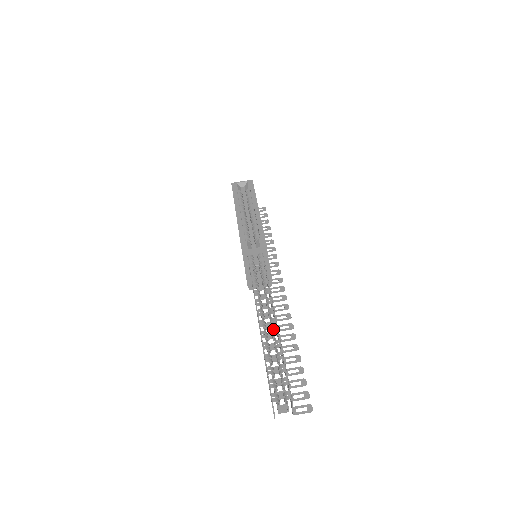
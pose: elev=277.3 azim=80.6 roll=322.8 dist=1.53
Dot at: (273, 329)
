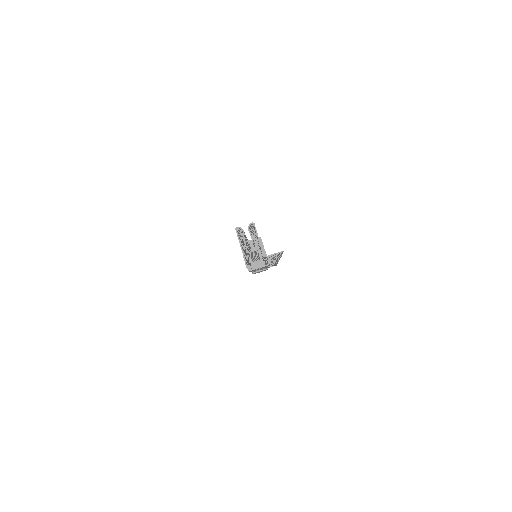
Dot at: occluded
